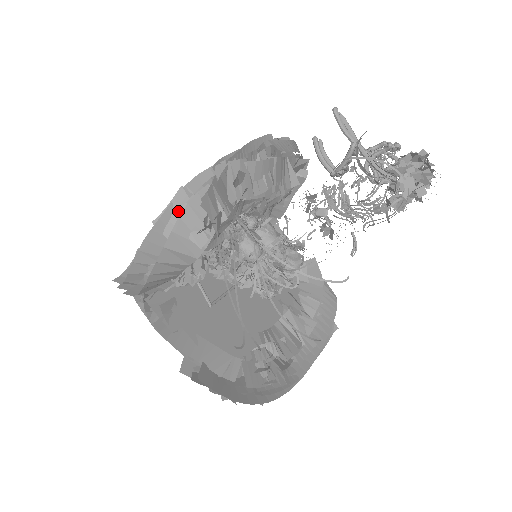
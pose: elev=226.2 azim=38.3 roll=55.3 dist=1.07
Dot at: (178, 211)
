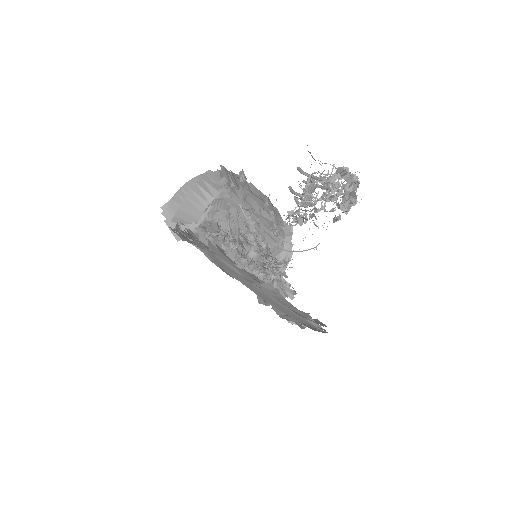
Dot at: (207, 175)
